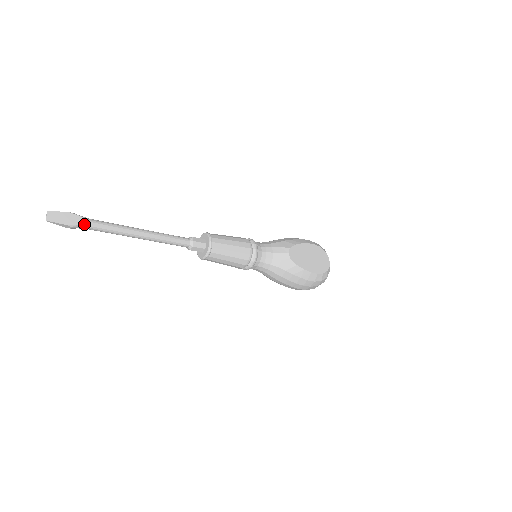
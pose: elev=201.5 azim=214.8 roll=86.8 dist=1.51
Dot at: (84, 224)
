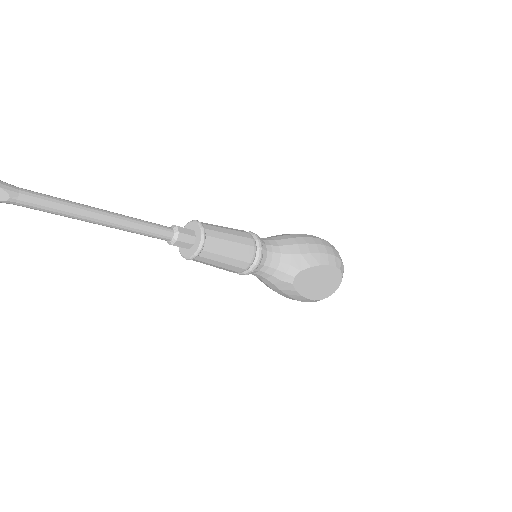
Dot at: (5, 201)
